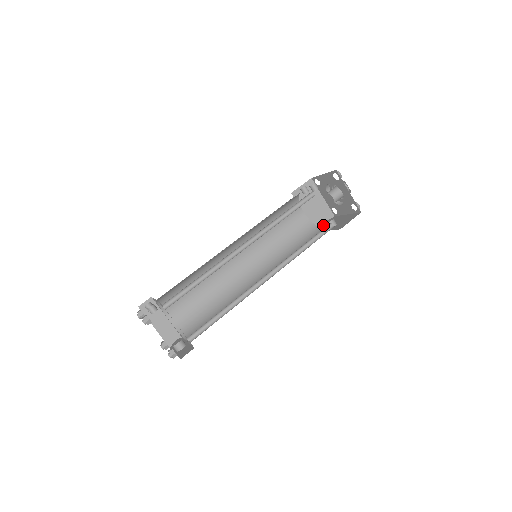
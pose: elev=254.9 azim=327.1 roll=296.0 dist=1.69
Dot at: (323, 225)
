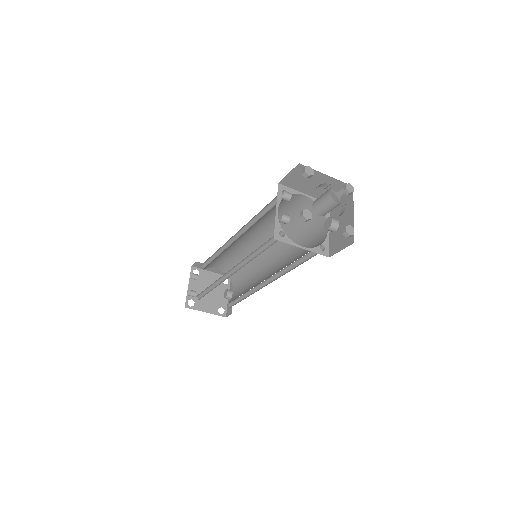
Dot at: occluded
